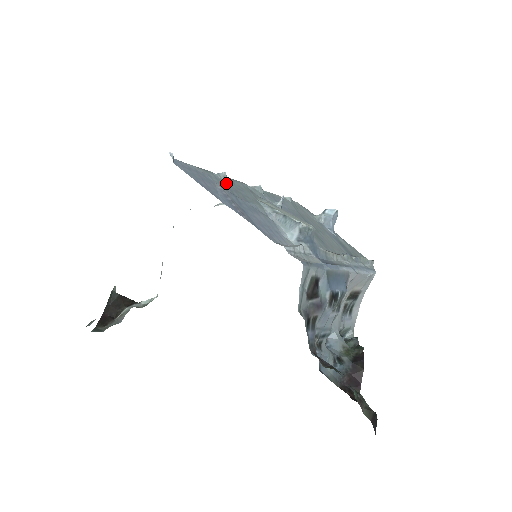
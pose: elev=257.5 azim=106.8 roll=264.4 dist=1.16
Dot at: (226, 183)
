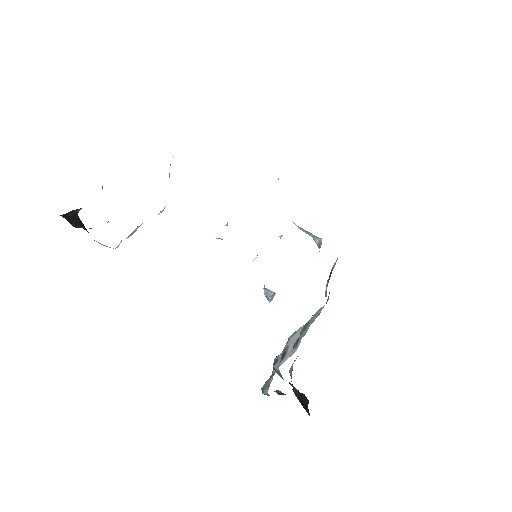
Dot at: occluded
